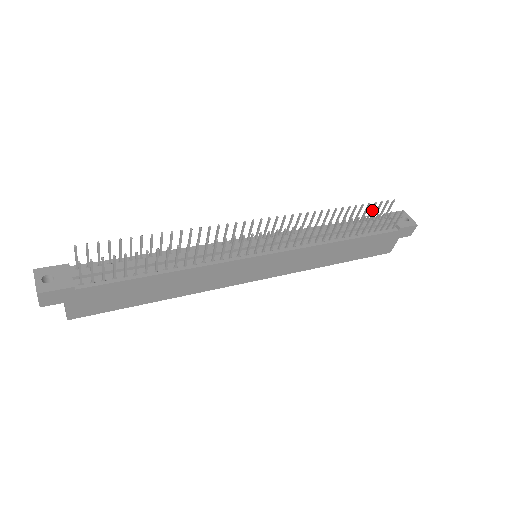
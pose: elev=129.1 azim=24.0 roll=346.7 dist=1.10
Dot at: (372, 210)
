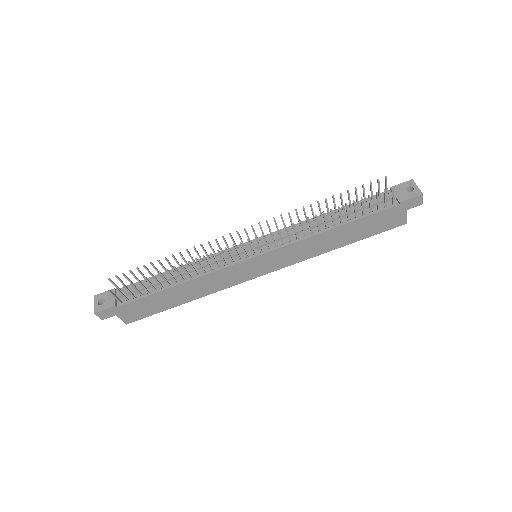
Dot at: (364, 192)
